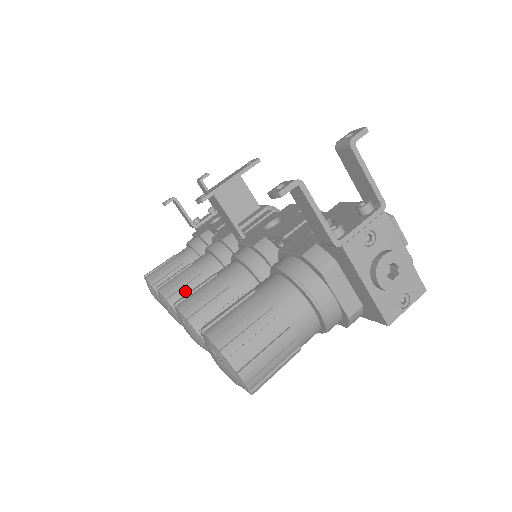
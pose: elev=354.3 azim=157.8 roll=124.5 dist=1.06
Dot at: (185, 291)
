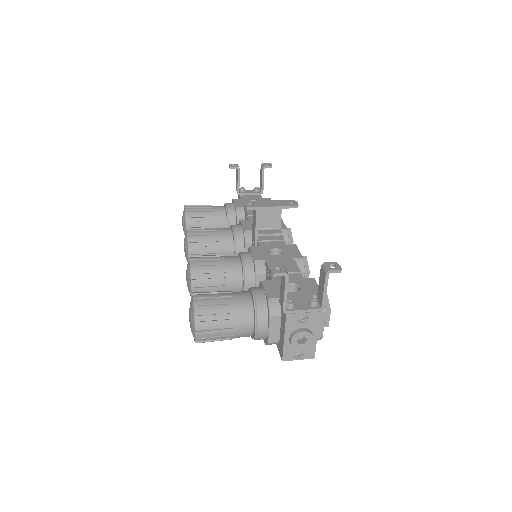
Dot at: (202, 245)
